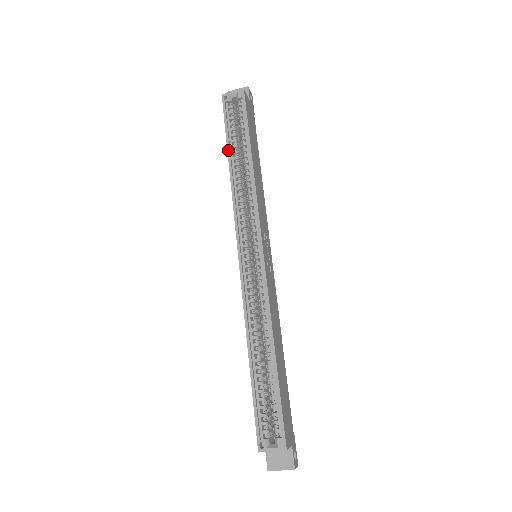
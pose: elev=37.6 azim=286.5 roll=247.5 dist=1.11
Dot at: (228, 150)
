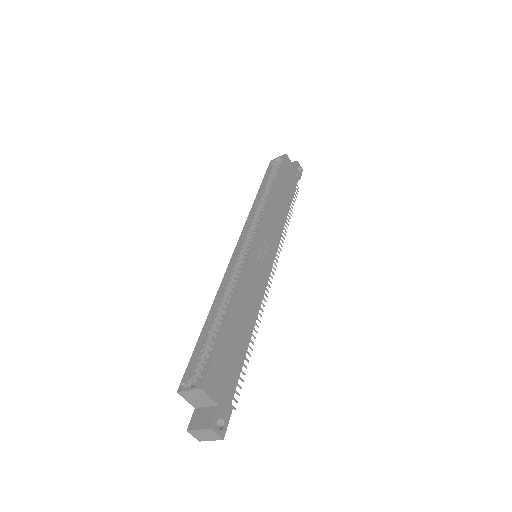
Dot at: (260, 188)
